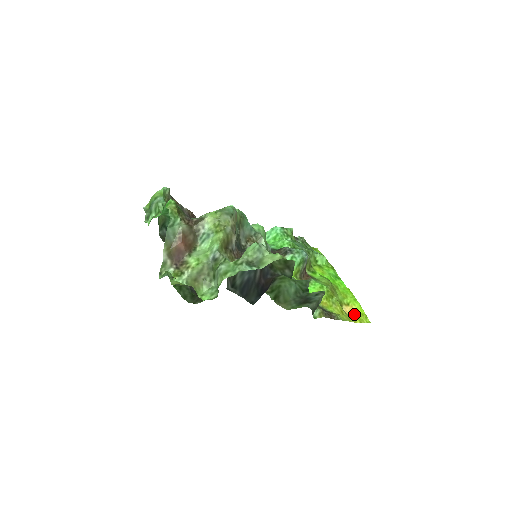
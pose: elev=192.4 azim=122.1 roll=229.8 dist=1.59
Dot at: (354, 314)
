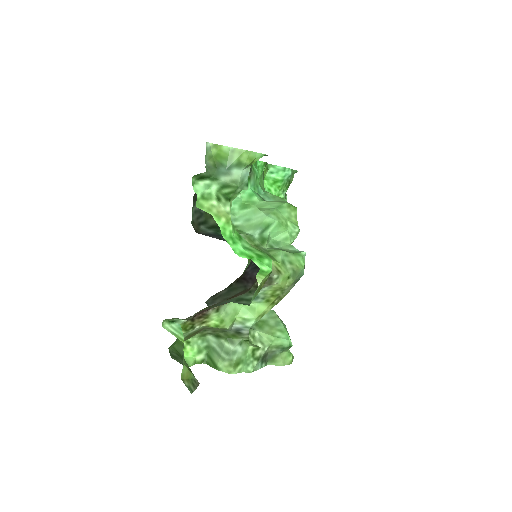
Dot at: occluded
